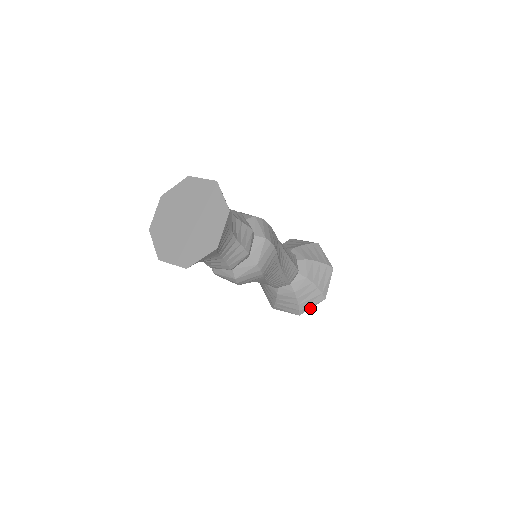
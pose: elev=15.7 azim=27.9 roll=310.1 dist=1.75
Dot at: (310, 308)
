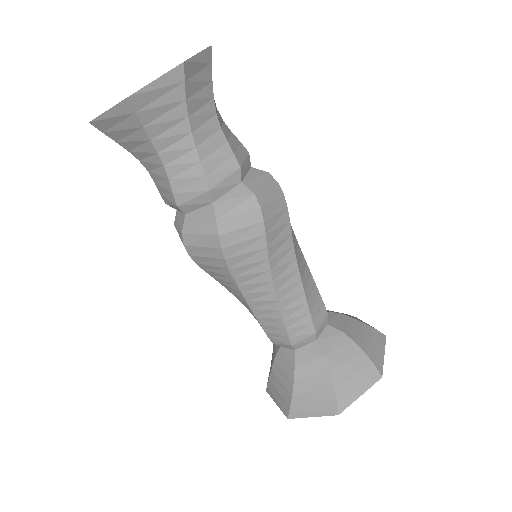
Dot at: (356, 398)
